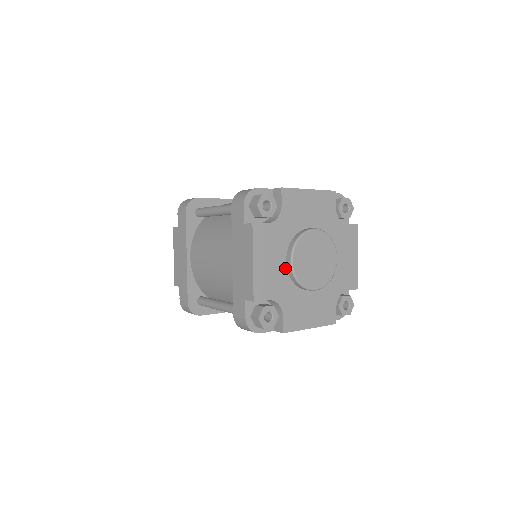
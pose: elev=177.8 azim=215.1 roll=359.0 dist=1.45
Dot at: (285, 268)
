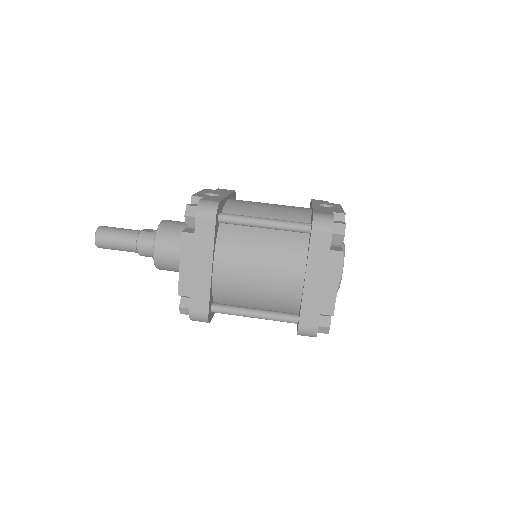
Dot at: occluded
